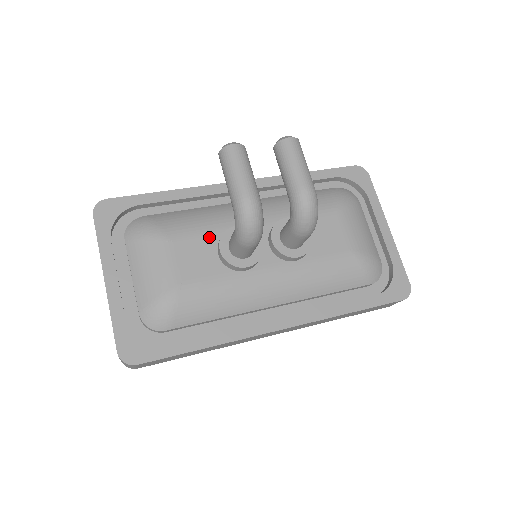
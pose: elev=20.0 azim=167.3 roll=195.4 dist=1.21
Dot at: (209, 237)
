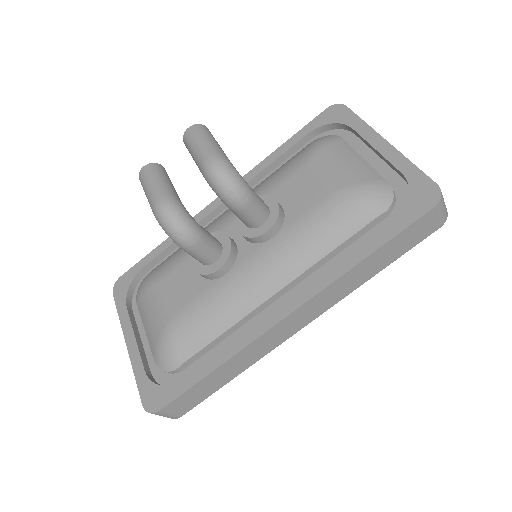
Dot at: (189, 261)
